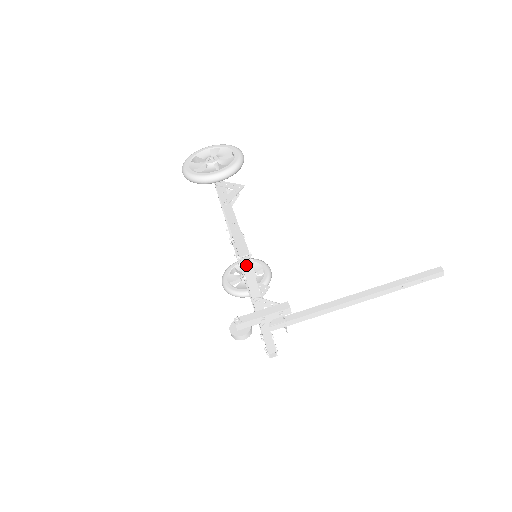
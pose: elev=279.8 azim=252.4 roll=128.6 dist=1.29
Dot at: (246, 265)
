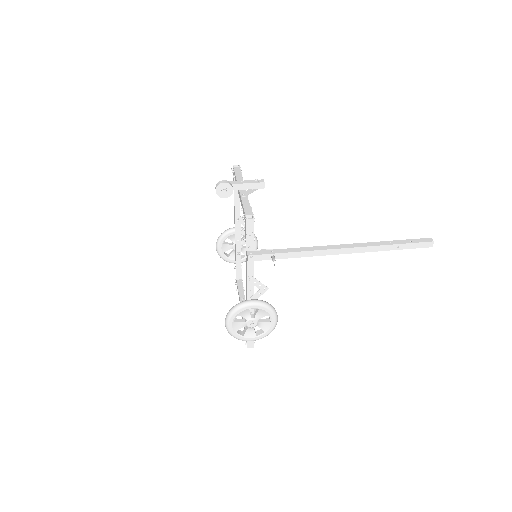
Dot at: (236, 168)
